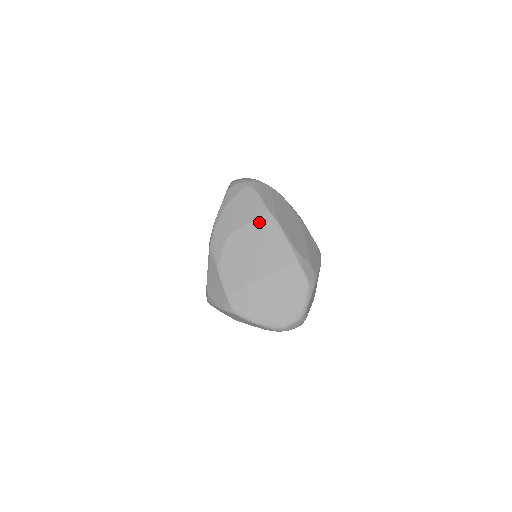
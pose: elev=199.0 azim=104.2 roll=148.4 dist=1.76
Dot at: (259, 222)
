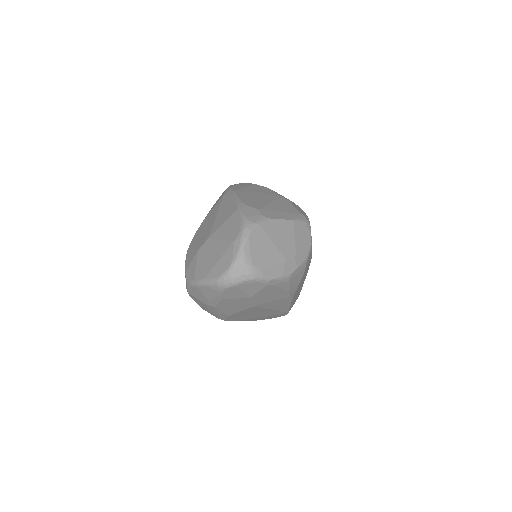
Dot at: (220, 200)
